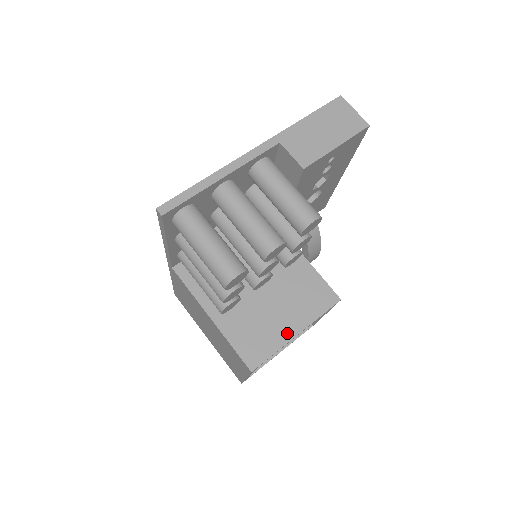
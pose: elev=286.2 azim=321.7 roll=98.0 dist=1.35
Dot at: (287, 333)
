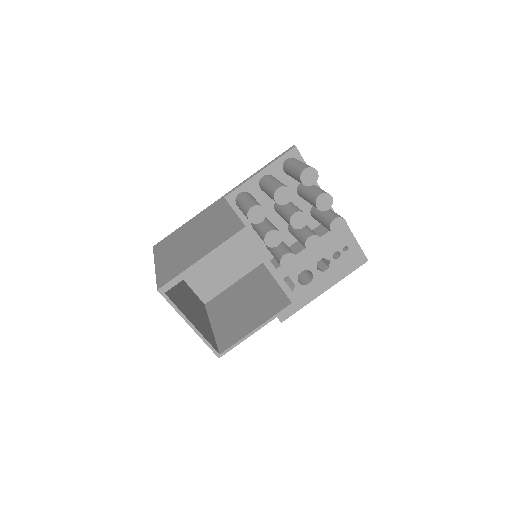
Dot at: occluded
